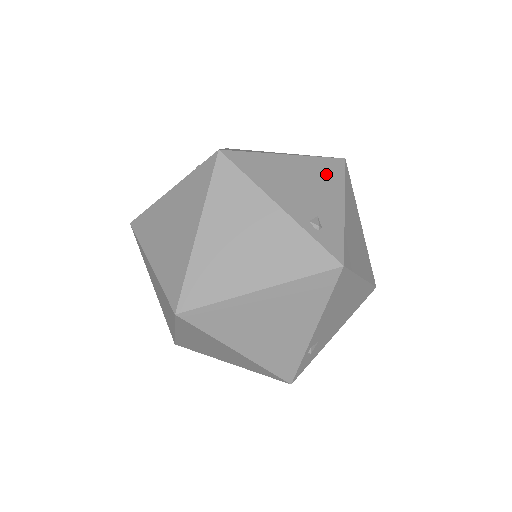
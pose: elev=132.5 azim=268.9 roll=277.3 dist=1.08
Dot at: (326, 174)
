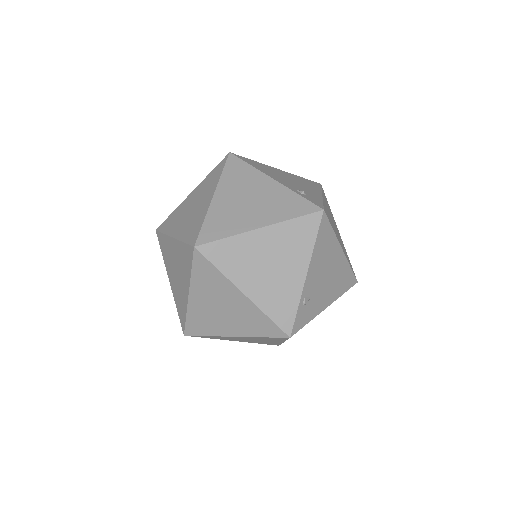
Dot at: (307, 183)
